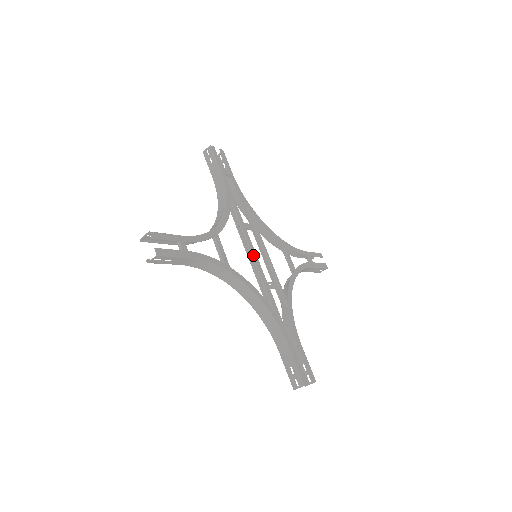
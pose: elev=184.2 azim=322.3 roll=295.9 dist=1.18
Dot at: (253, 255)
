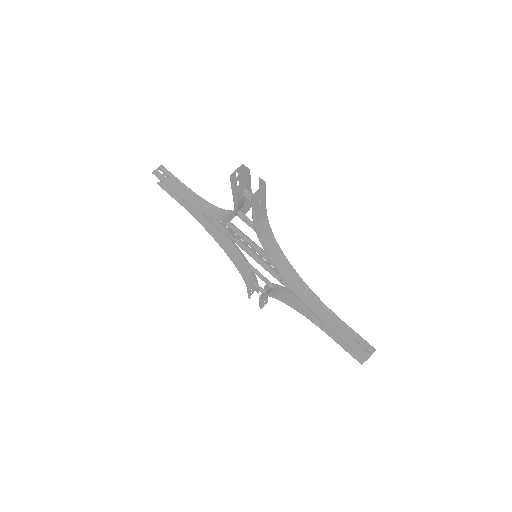
Dot at: (260, 250)
